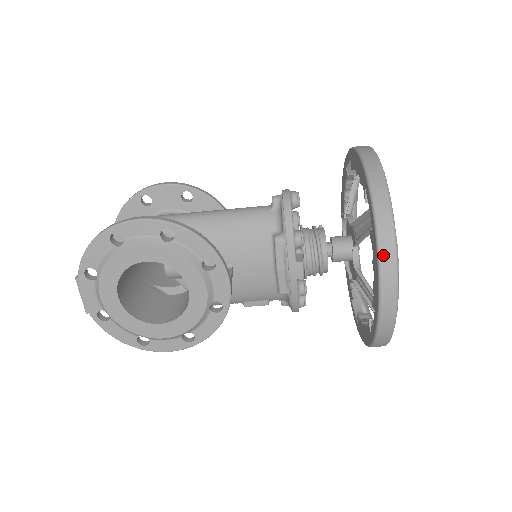
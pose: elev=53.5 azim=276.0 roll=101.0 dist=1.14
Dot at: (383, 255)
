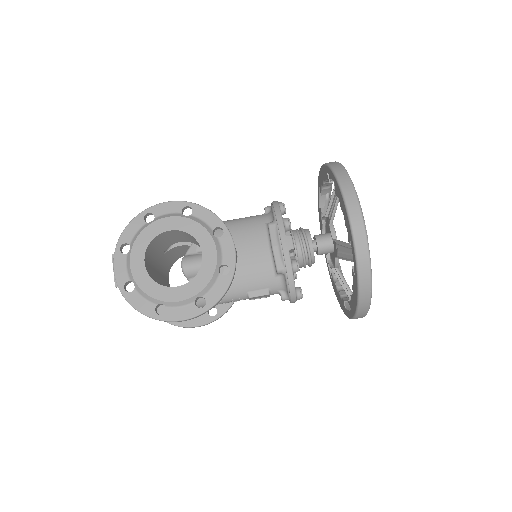
Dot at: (344, 189)
